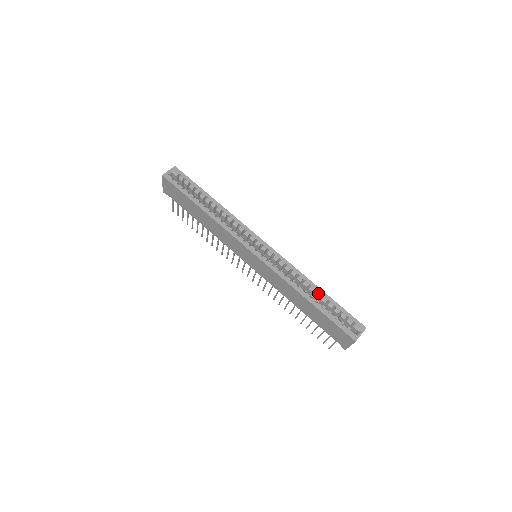
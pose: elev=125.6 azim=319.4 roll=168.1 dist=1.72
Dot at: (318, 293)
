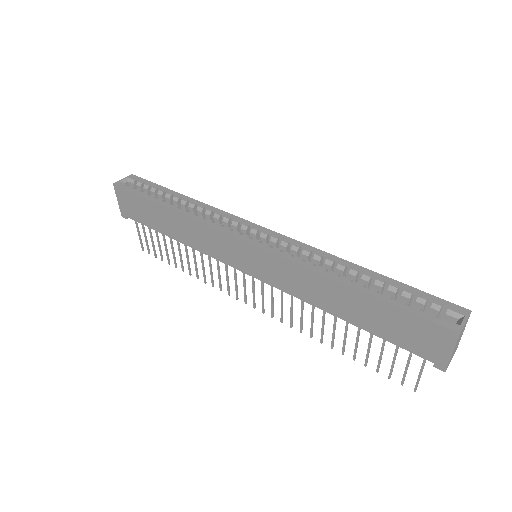
Dot at: (365, 275)
